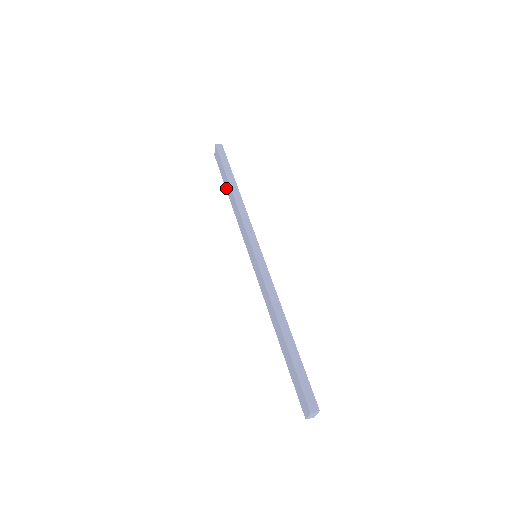
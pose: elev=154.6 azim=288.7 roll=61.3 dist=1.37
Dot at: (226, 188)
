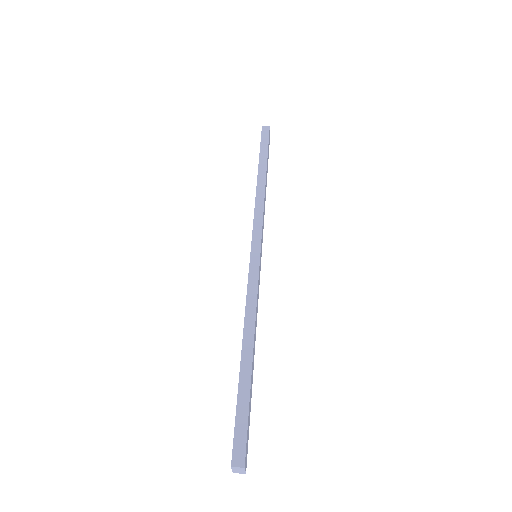
Dot at: occluded
